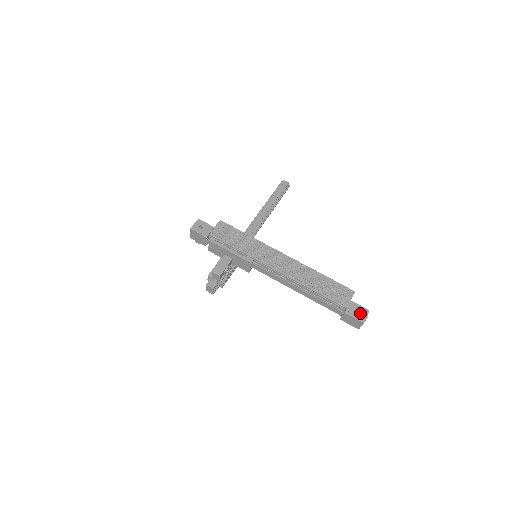
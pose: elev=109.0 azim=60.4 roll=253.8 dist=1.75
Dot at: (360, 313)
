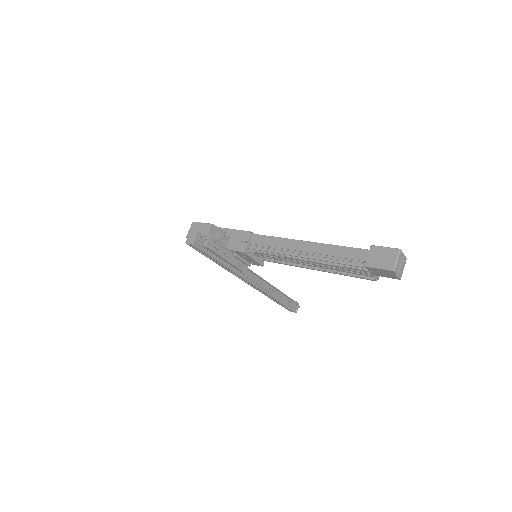
Dot at: occluded
